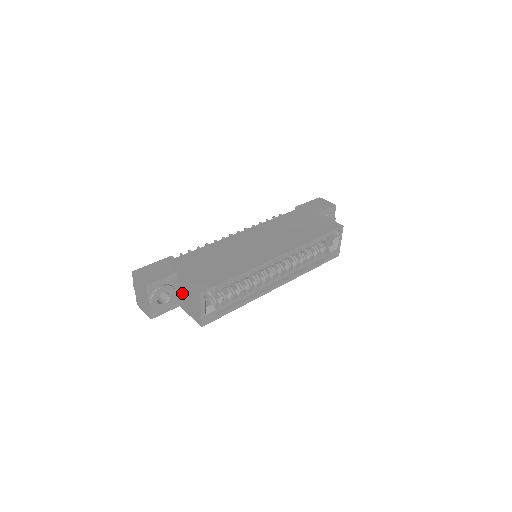
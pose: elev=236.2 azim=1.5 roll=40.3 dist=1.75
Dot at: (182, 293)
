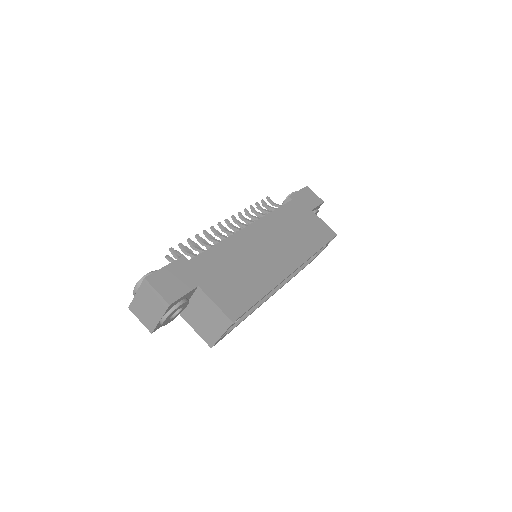
Dot at: (195, 307)
